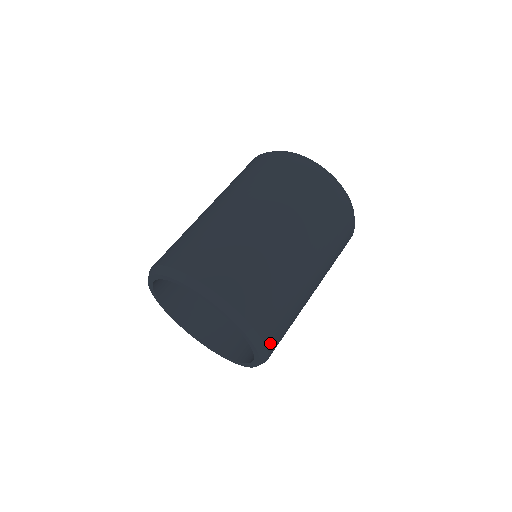
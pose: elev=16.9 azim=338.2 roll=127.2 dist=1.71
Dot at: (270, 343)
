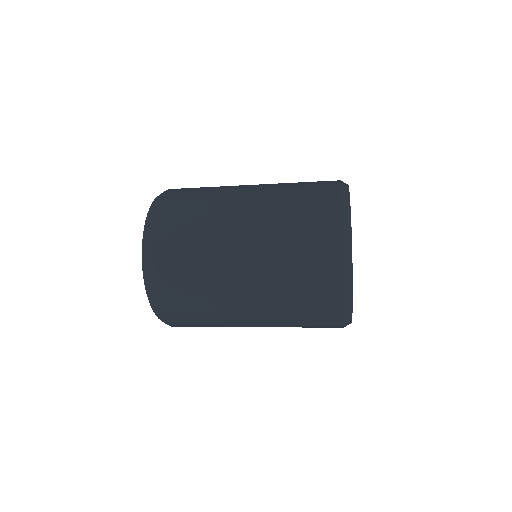
Dot at: (161, 302)
